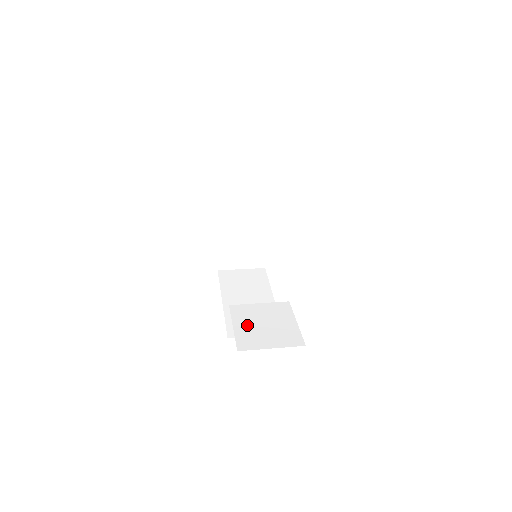
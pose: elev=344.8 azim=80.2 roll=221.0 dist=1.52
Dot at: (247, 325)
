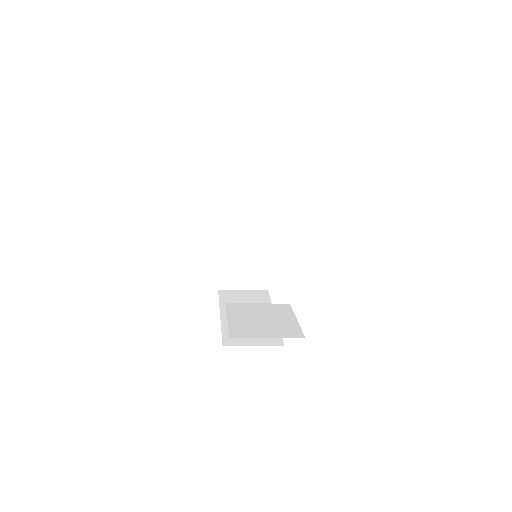
Dot at: (242, 319)
